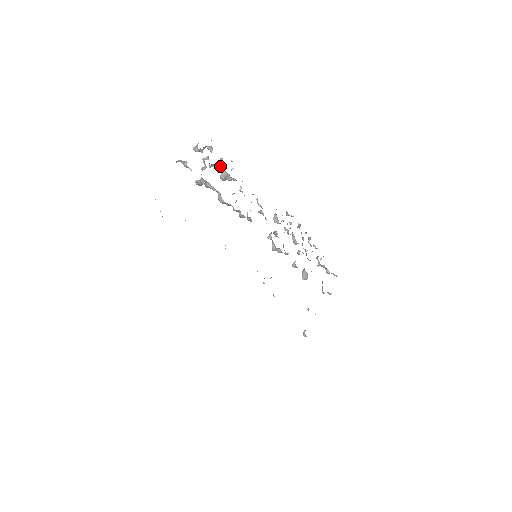
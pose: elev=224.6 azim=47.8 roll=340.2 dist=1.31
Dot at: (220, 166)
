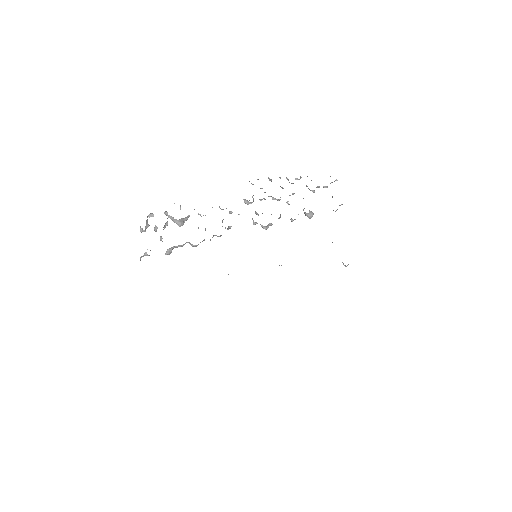
Dot at: occluded
